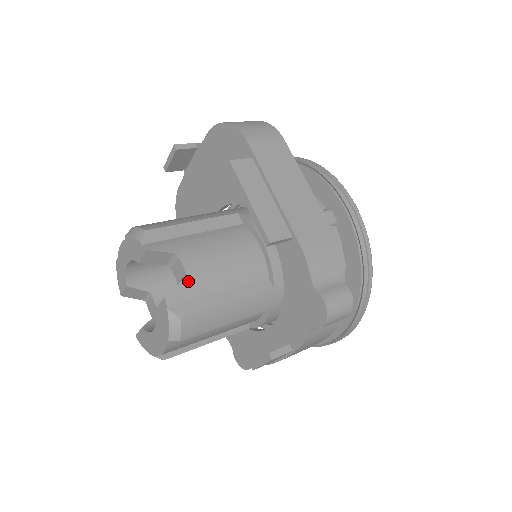
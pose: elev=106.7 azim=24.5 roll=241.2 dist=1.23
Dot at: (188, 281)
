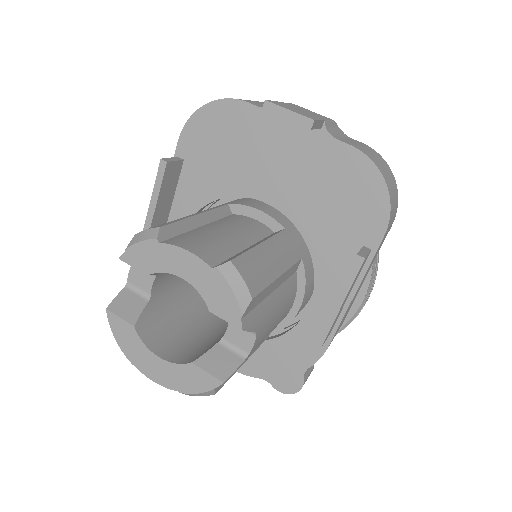
Dot at: occluded
